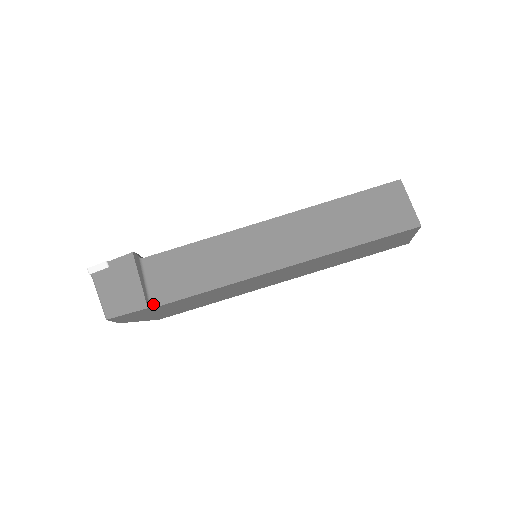
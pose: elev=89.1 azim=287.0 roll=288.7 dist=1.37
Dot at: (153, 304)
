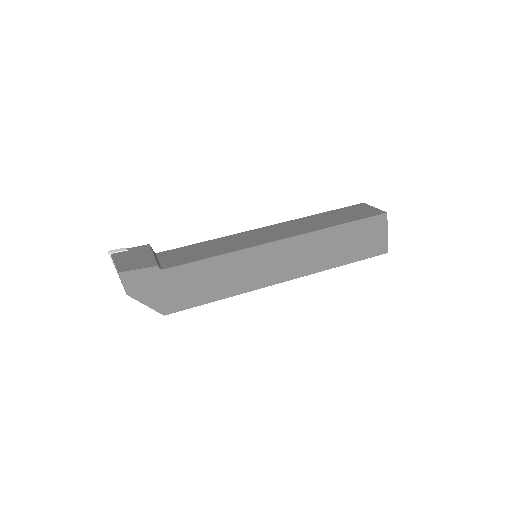
Dot at: (163, 268)
